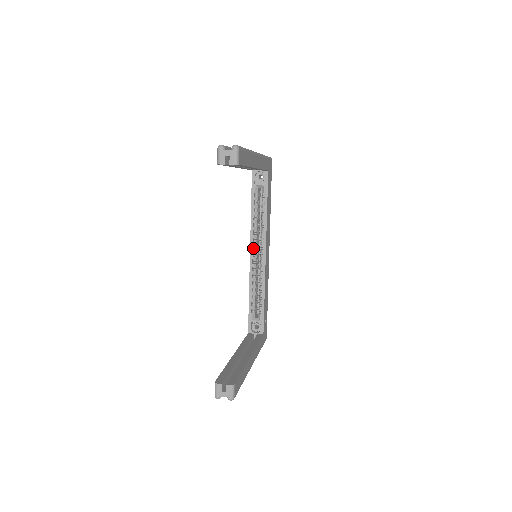
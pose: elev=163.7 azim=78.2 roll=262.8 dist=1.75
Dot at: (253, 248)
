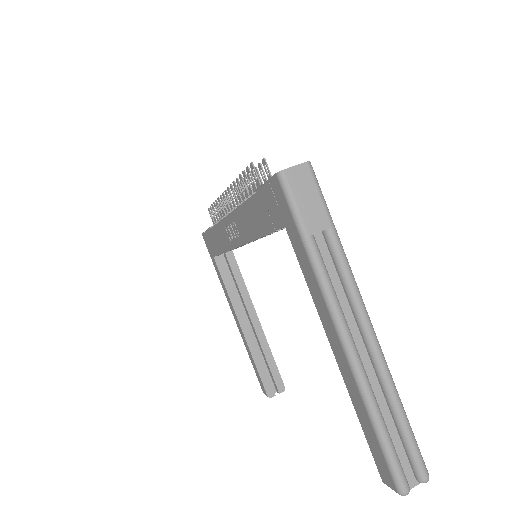
Dot at: occluded
